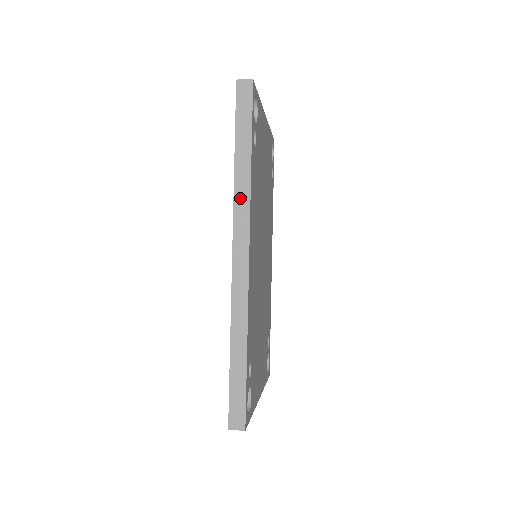
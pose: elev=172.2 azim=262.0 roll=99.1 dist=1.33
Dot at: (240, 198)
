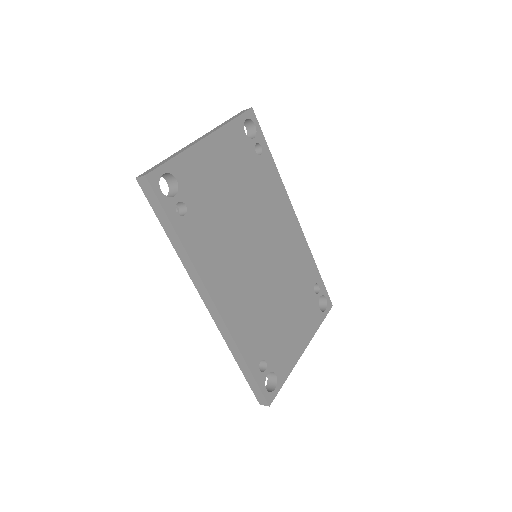
Dot at: (189, 269)
